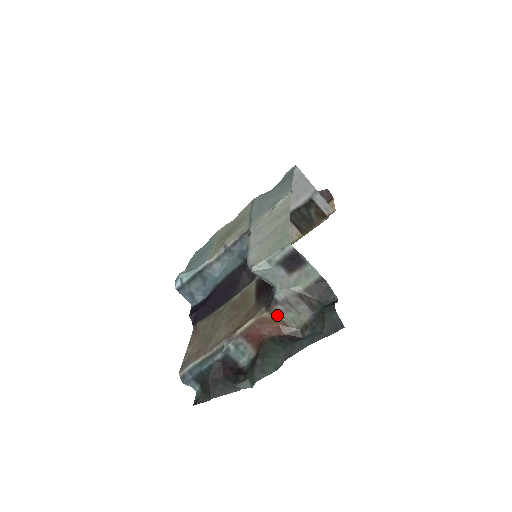
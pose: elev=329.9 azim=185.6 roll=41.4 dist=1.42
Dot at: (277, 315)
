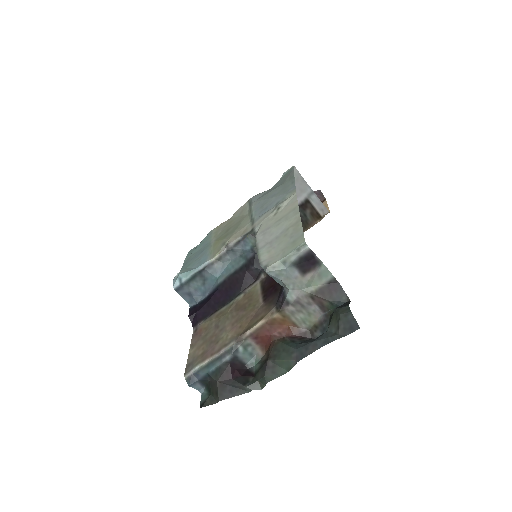
Dot at: (288, 316)
